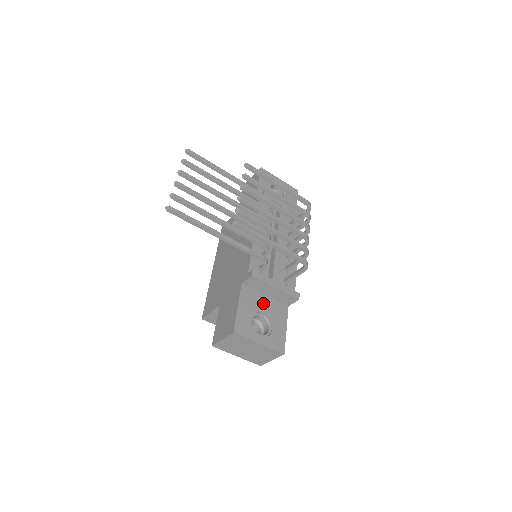
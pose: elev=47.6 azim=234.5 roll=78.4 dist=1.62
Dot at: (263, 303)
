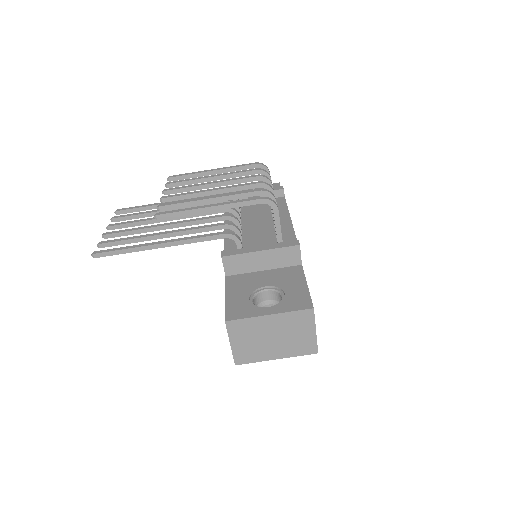
Dot at: (262, 278)
